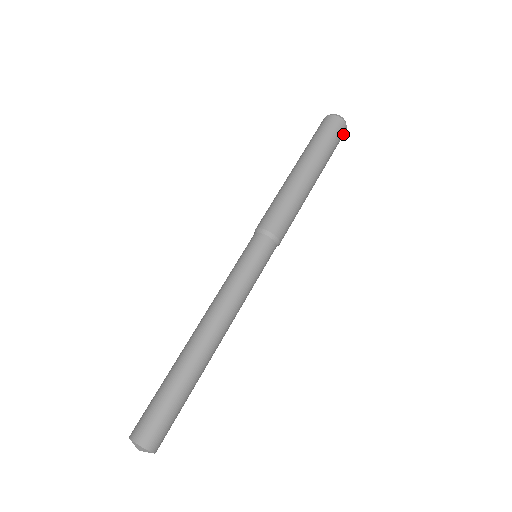
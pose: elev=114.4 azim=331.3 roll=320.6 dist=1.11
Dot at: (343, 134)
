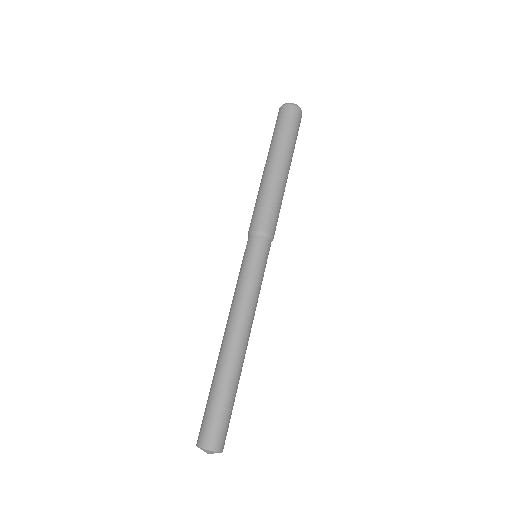
Dot at: (297, 113)
